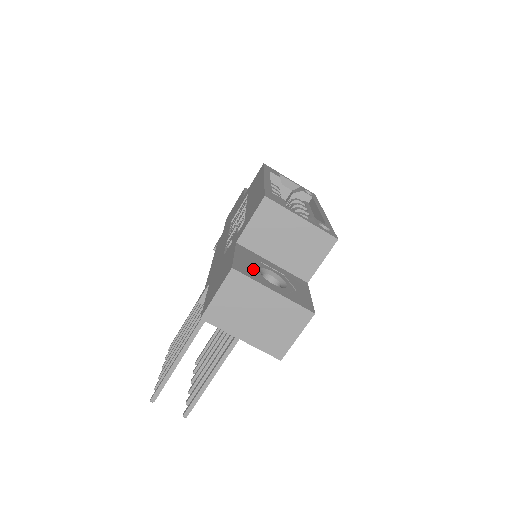
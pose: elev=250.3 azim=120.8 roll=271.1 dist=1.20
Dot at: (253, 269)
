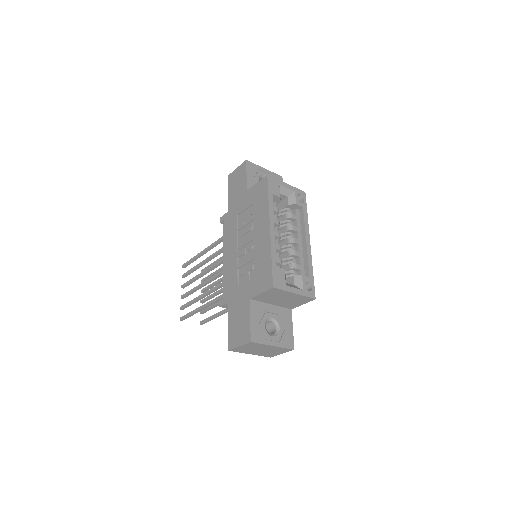
Dot at: (261, 329)
